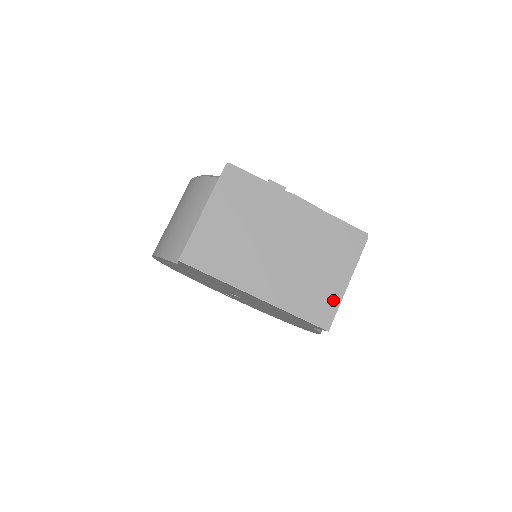
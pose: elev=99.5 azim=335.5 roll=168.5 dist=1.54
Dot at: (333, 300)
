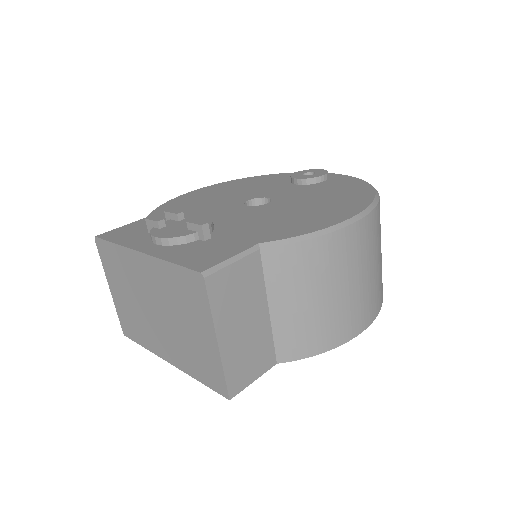
Dot at: (215, 364)
